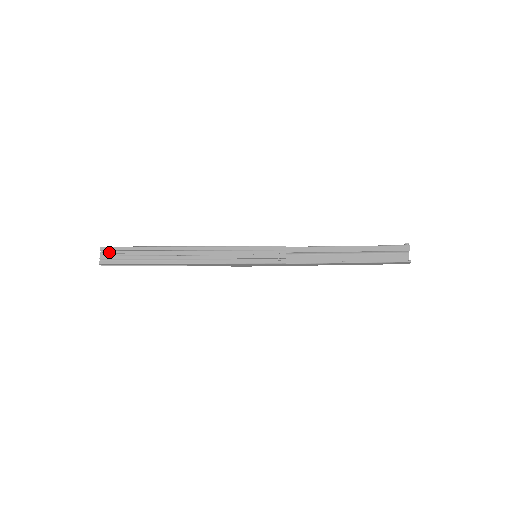
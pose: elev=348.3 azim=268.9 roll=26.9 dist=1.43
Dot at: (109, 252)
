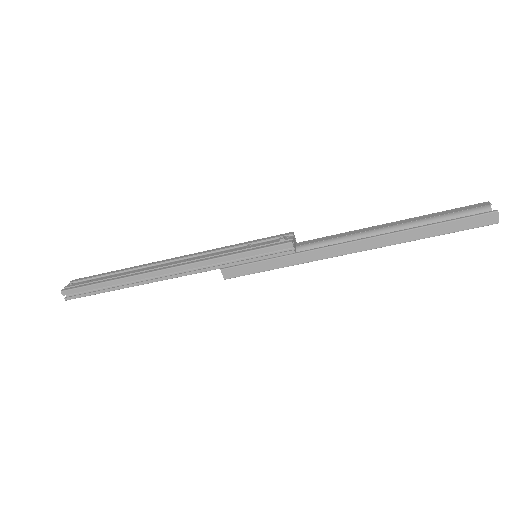
Dot at: occluded
